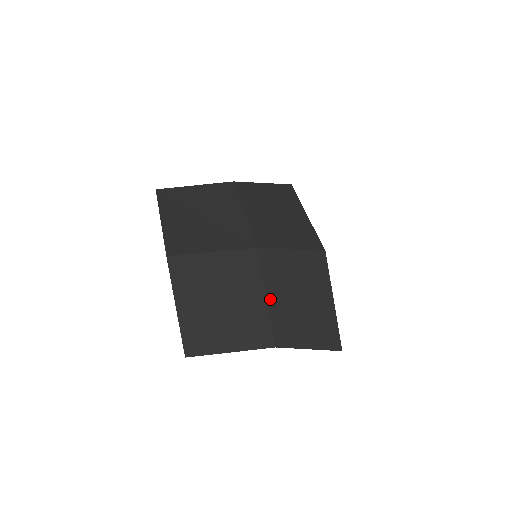
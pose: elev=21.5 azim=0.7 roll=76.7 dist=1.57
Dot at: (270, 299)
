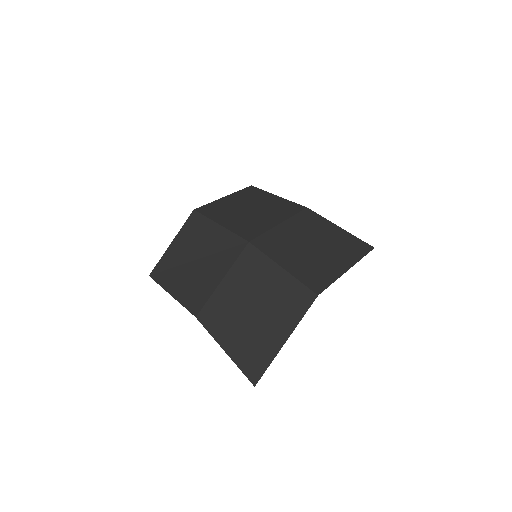
Dot at: (225, 283)
